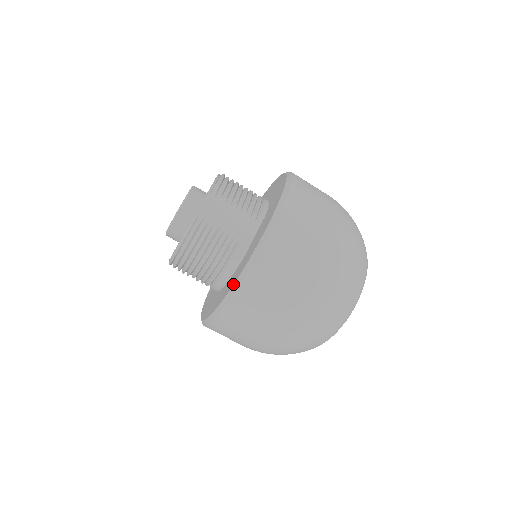
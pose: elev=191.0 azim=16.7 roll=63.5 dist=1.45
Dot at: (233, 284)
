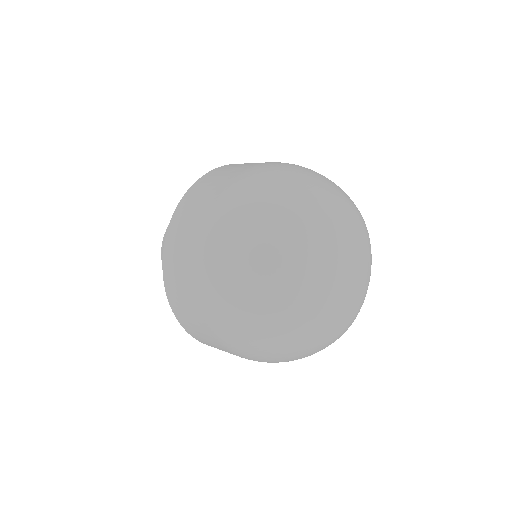
Dot at: occluded
